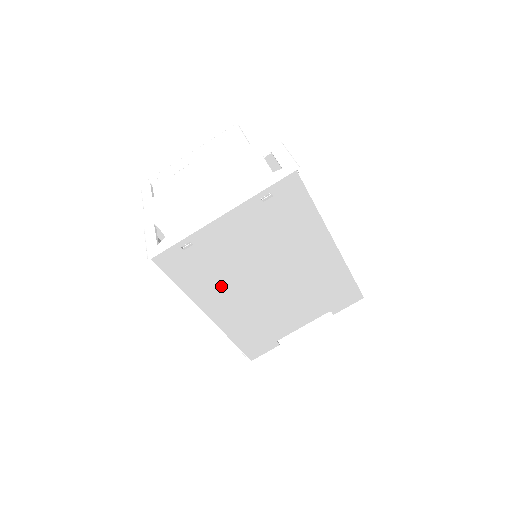
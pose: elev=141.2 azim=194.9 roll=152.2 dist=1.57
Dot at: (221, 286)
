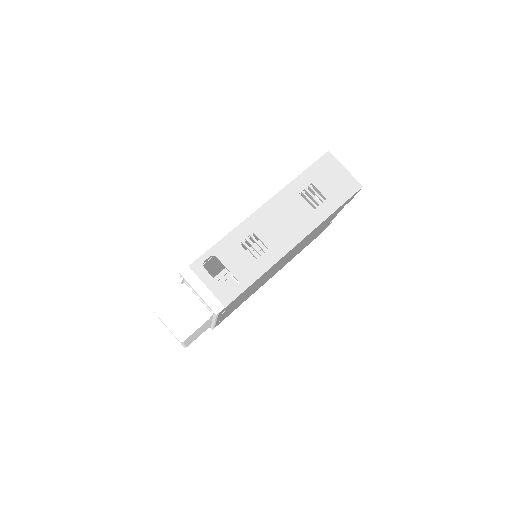
Dot at: (259, 286)
